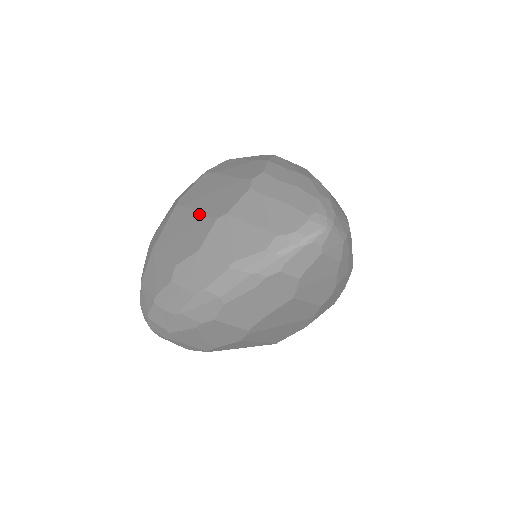
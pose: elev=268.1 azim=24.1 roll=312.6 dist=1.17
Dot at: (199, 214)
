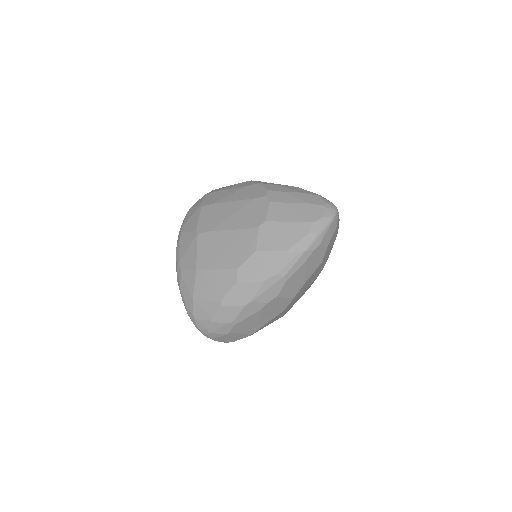
Dot at: (235, 230)
